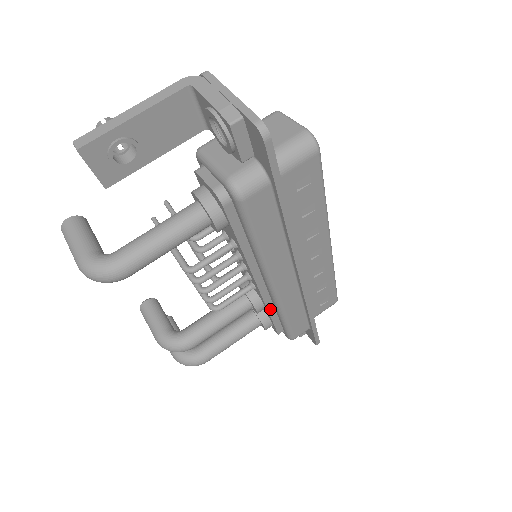
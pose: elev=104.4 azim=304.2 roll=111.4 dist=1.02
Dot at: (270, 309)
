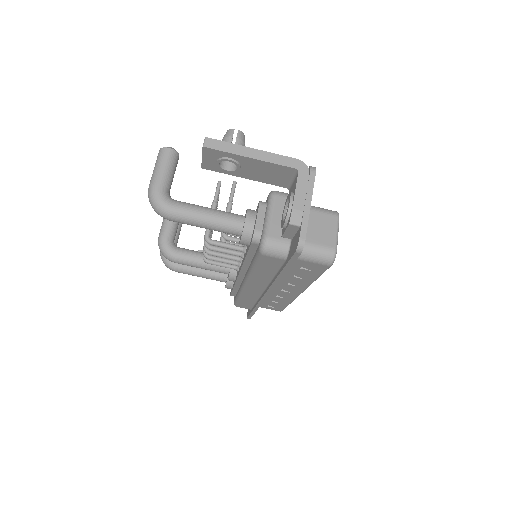
Dot at: (236, 285)
